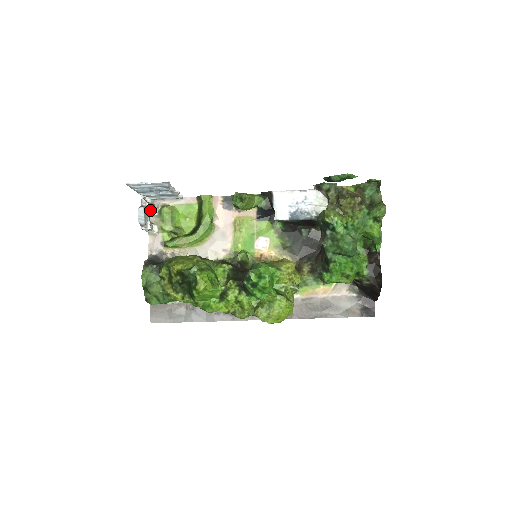
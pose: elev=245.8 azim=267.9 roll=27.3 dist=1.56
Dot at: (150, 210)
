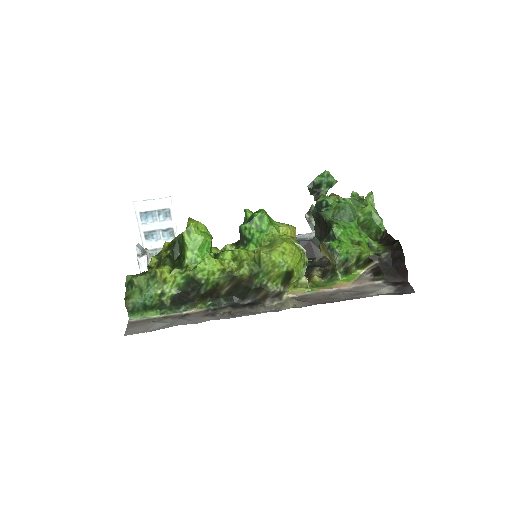
Dot at: (149, 261)
